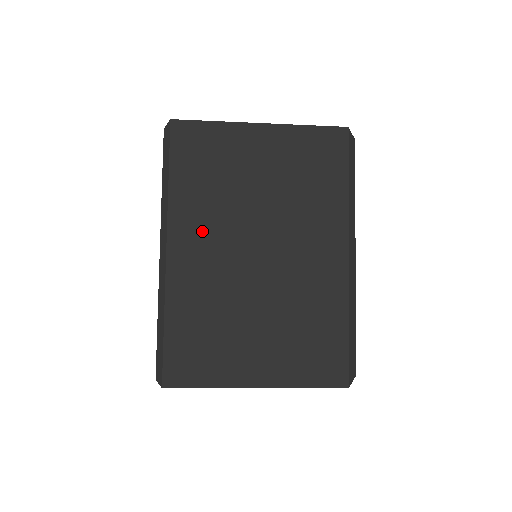
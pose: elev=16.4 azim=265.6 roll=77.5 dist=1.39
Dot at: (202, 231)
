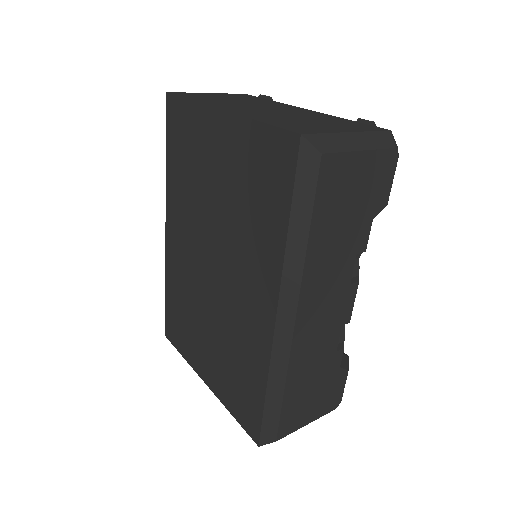
Dot at: (182, 222)
